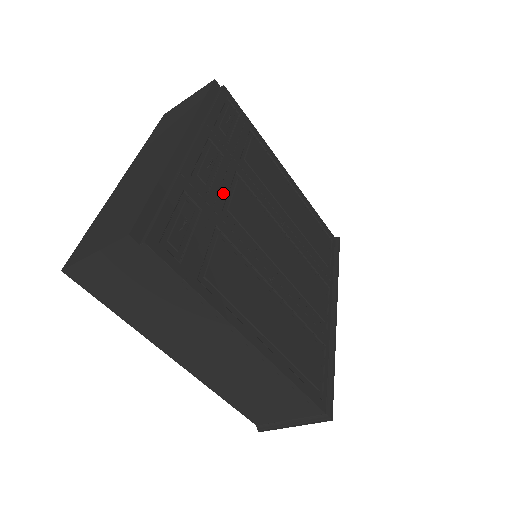
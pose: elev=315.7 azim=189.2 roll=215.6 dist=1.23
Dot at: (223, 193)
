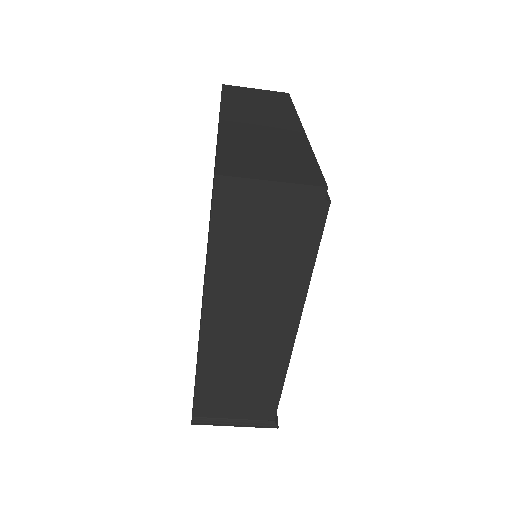
Dot at: occluded
